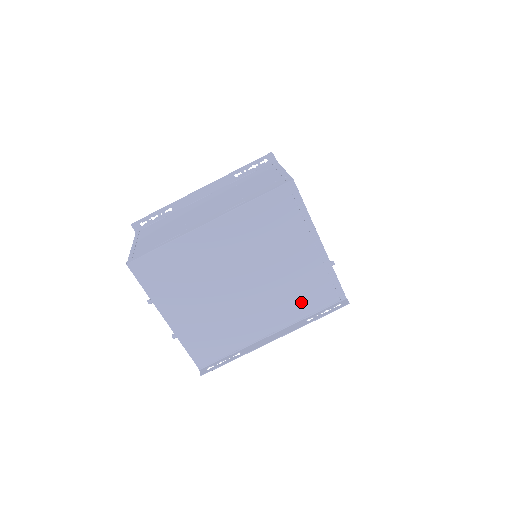
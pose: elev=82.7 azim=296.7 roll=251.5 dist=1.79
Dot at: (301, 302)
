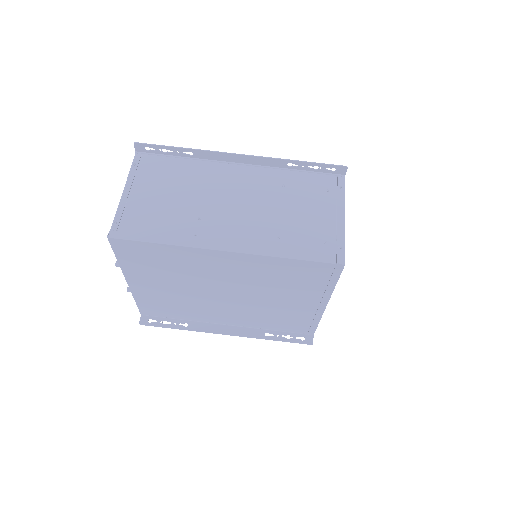
Dot at: (271, 322)
